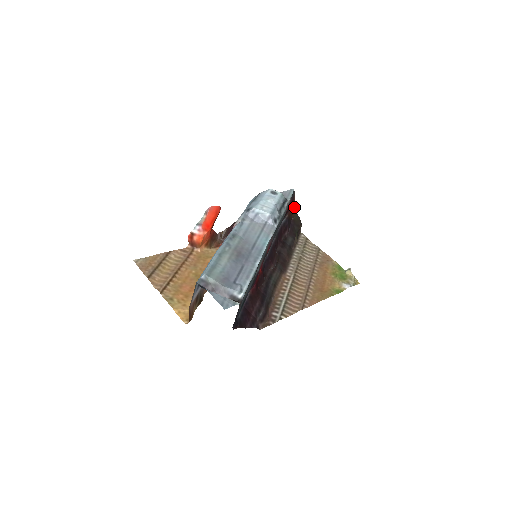
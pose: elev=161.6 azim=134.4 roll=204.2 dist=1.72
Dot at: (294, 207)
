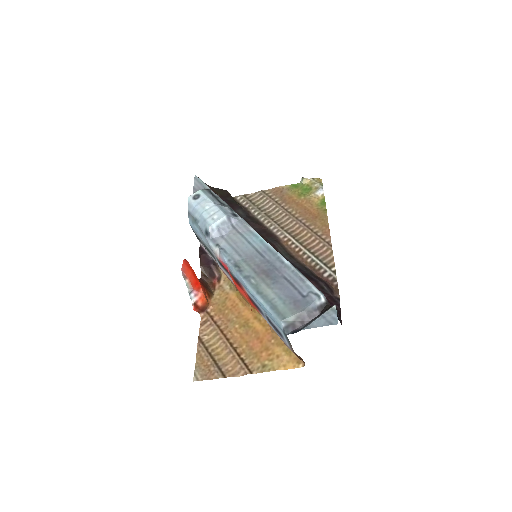
Dot at: occluded
